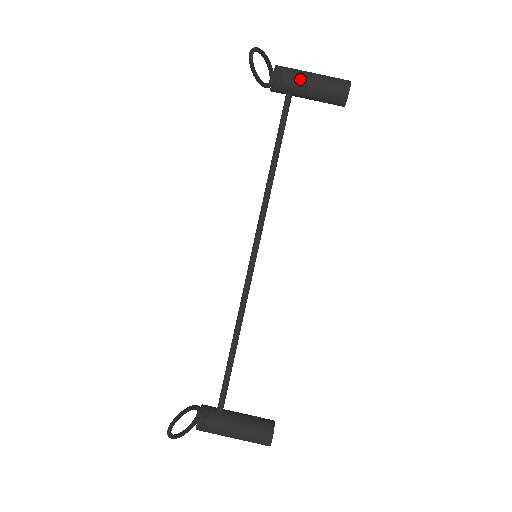
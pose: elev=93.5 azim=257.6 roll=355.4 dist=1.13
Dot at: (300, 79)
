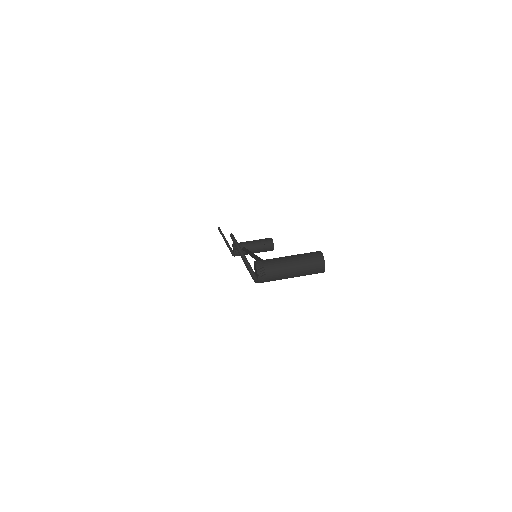
Dot at: (246, 241)
